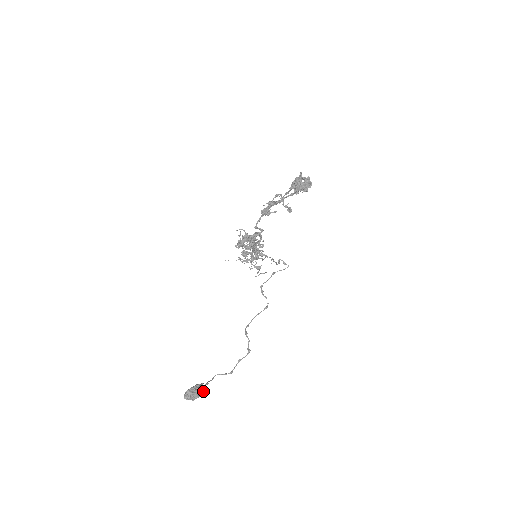
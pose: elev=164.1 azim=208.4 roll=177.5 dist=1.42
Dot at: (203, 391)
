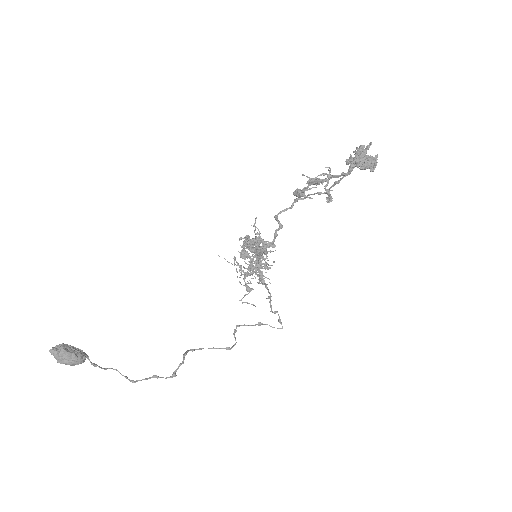
Dot at: (80, 359)
